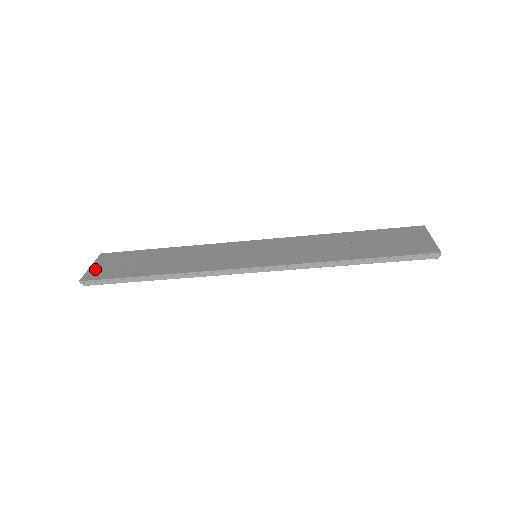
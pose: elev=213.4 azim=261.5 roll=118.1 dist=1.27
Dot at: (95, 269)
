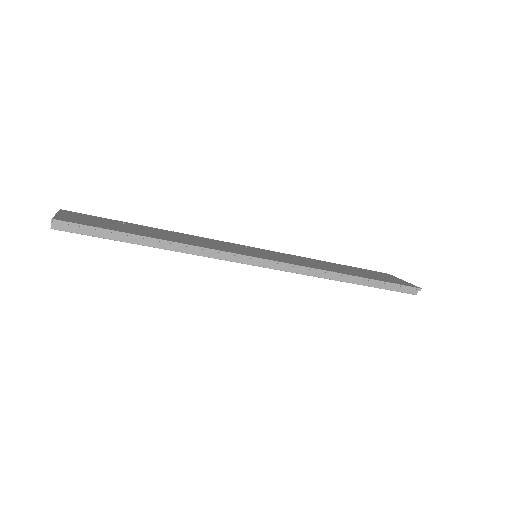
Dot at: (66, 216)
